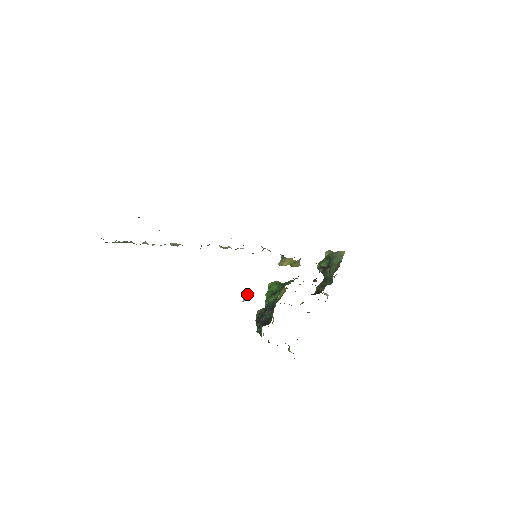
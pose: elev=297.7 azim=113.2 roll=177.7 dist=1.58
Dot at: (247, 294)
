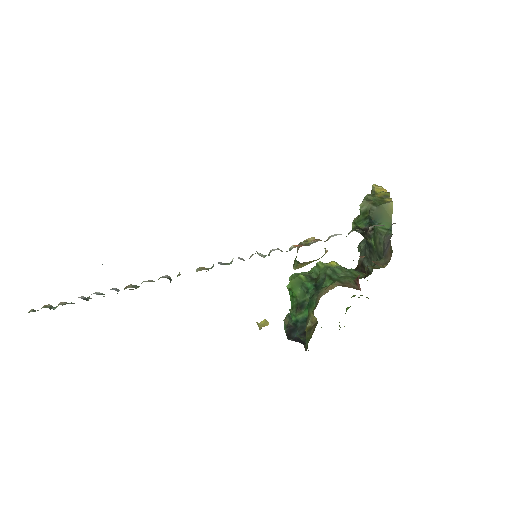
Dot at: (262, 324)
